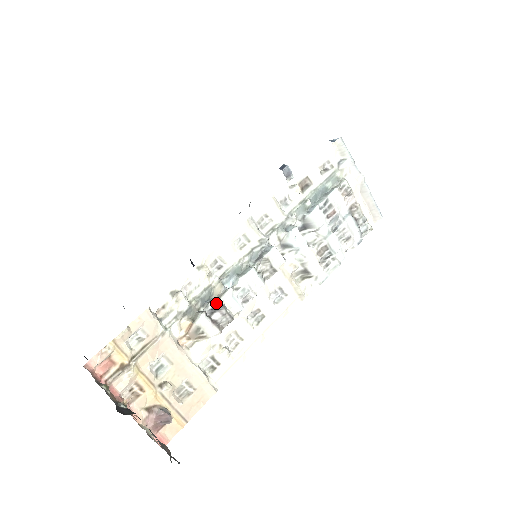
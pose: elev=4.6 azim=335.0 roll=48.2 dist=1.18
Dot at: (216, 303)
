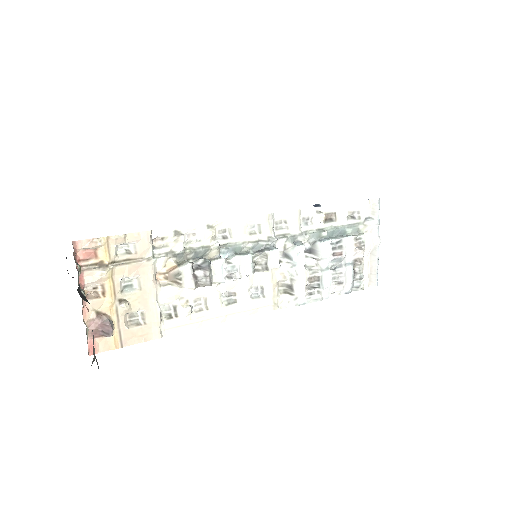
Dot at: (206, 262)
